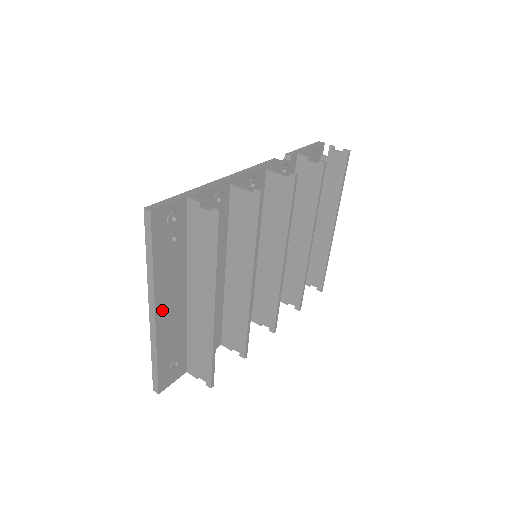
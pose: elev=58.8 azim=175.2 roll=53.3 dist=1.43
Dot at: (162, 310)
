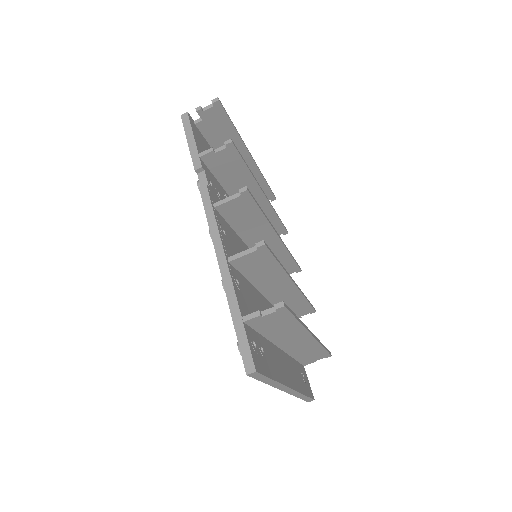
Dot at: (288, 380)
